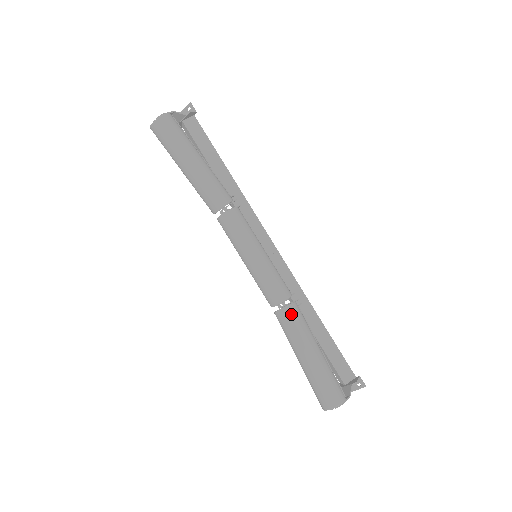
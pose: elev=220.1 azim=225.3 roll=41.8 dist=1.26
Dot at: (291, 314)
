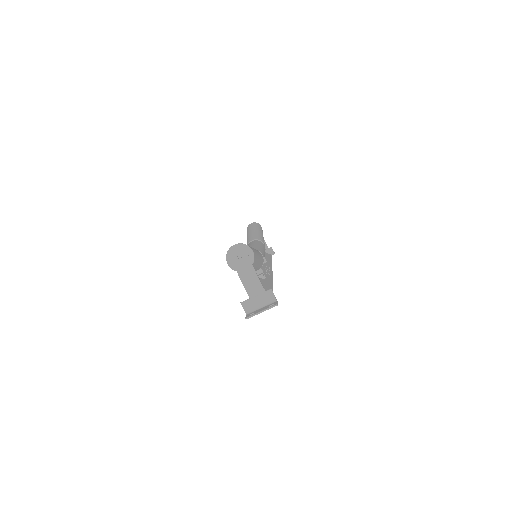
Dot at: occluded
